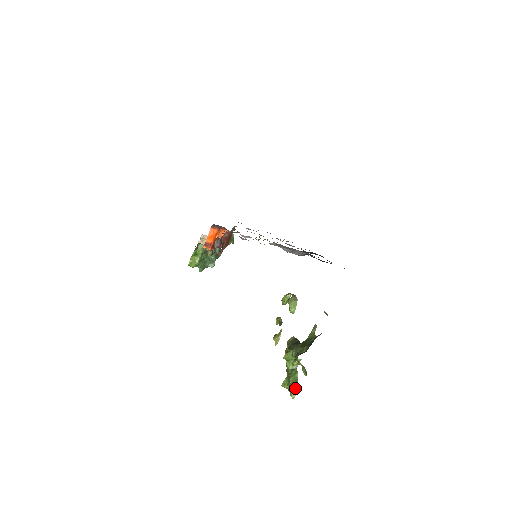
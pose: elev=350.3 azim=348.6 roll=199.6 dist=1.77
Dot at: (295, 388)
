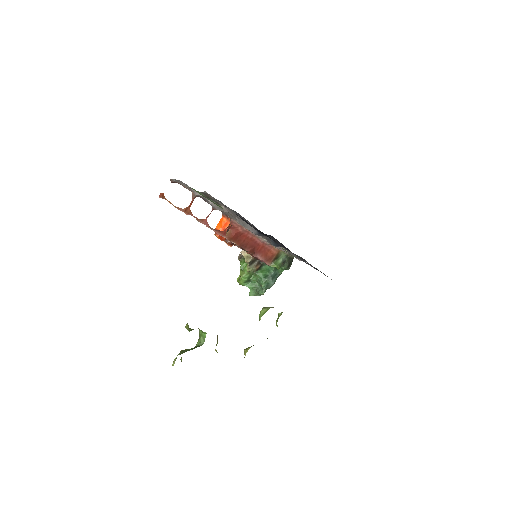
Dot at: (178, 354)
